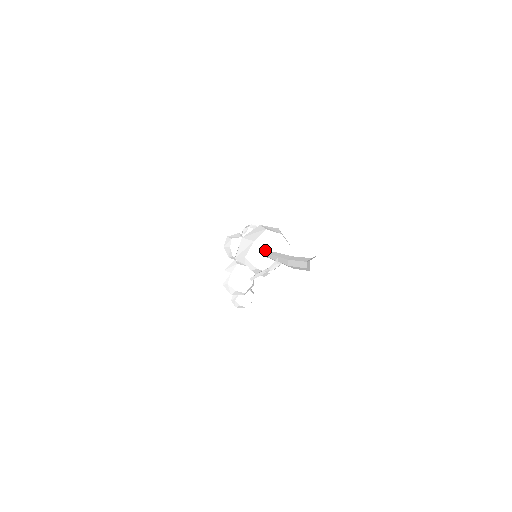
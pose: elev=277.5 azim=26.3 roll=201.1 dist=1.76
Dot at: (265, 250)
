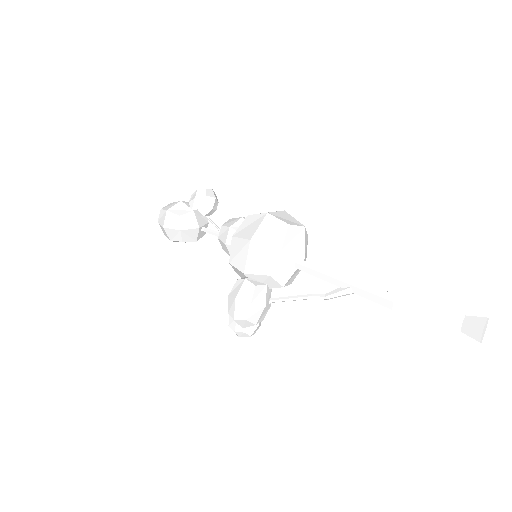
Dot at: (296, 259)
